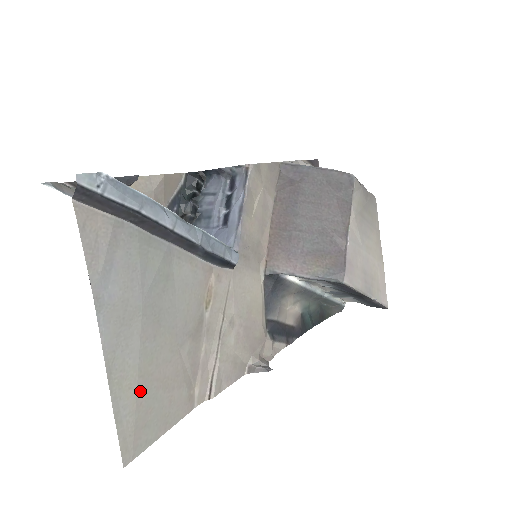
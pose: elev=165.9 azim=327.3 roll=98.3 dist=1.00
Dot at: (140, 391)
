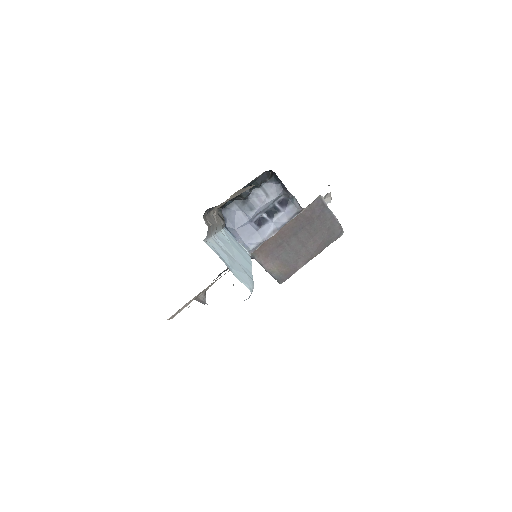
Dot at: occluded
